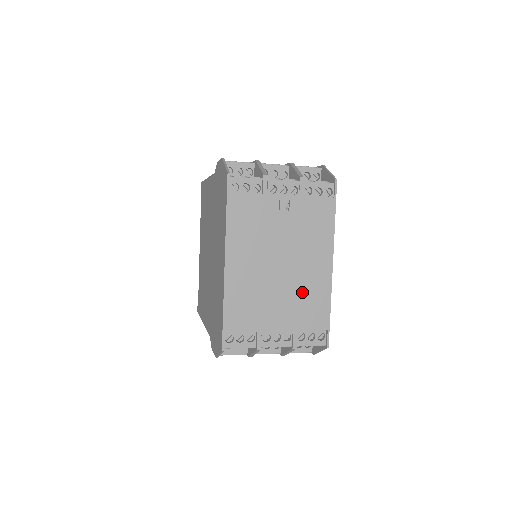
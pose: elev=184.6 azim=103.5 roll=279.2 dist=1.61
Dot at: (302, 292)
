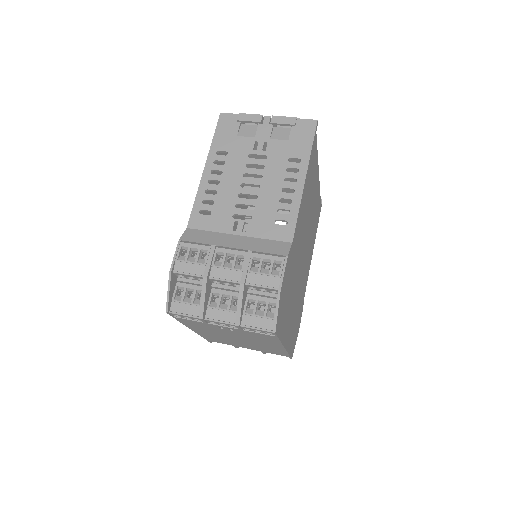
Dot at: (261, 347)
